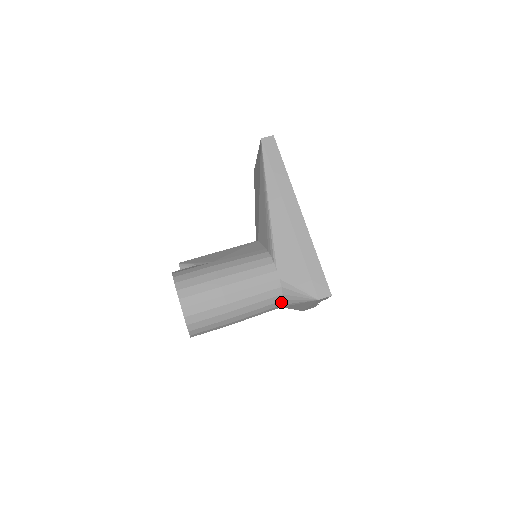
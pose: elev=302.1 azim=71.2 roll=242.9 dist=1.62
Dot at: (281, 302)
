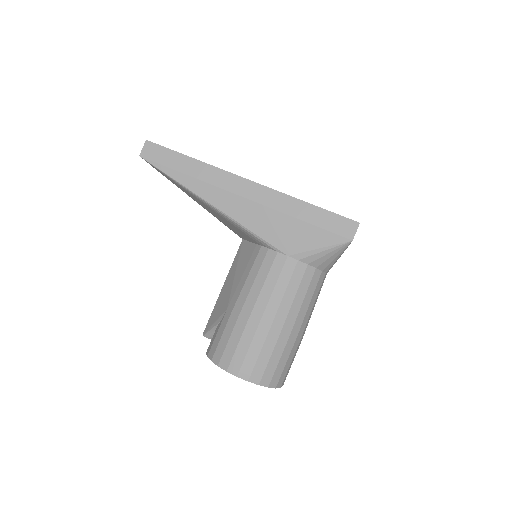
Dot at: (322, 274)
